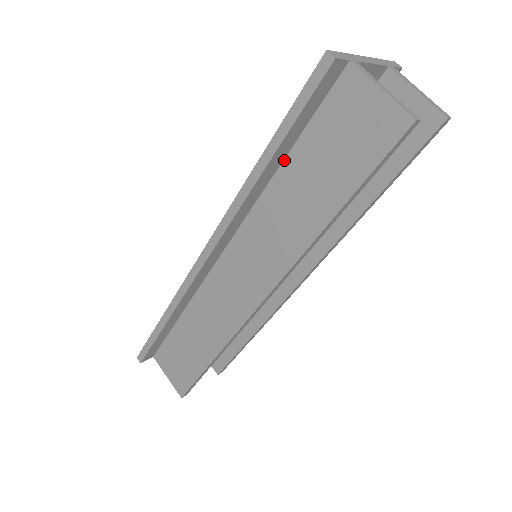
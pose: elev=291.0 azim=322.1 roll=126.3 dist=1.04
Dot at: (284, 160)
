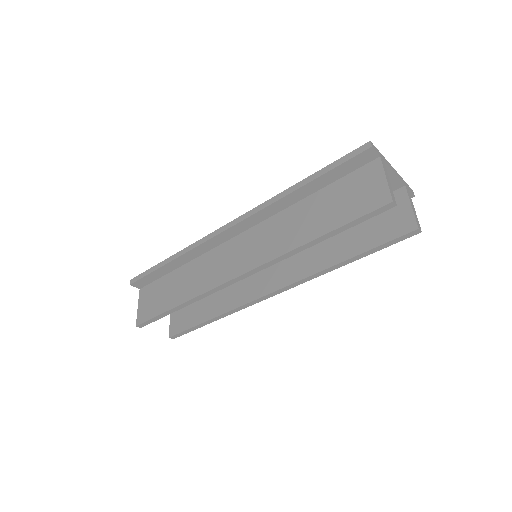
Dot at: (312, 194)
